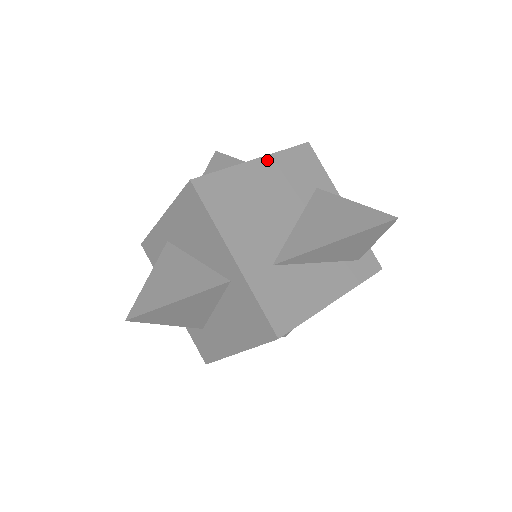
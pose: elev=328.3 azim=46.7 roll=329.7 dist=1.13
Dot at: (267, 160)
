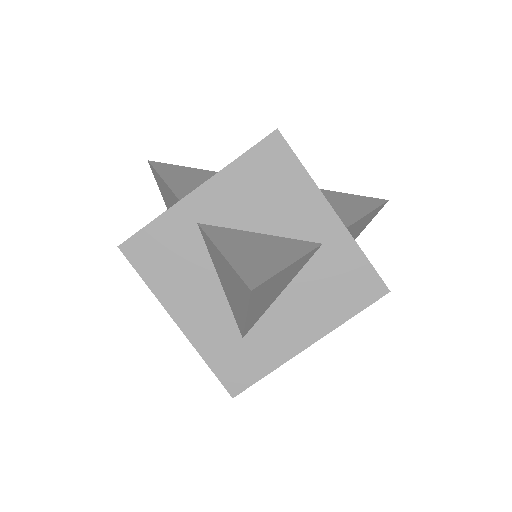
Dot at: occluded
